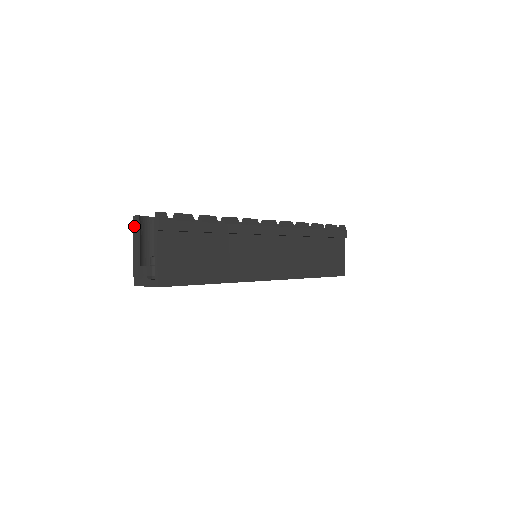
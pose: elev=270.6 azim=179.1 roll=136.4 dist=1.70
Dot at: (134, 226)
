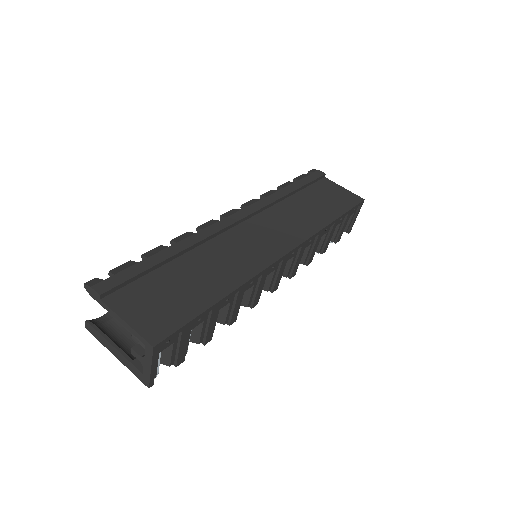
Dot at: (94, 334)
